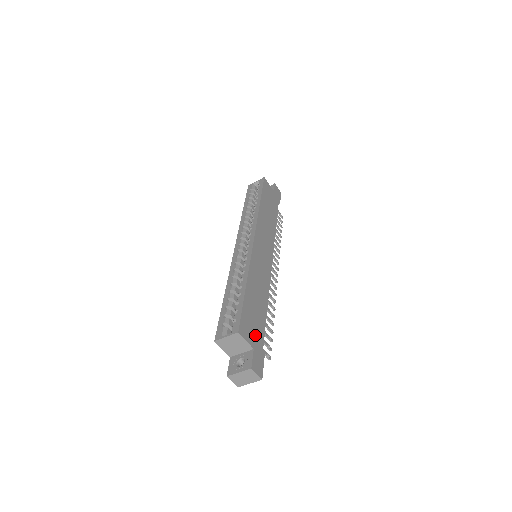
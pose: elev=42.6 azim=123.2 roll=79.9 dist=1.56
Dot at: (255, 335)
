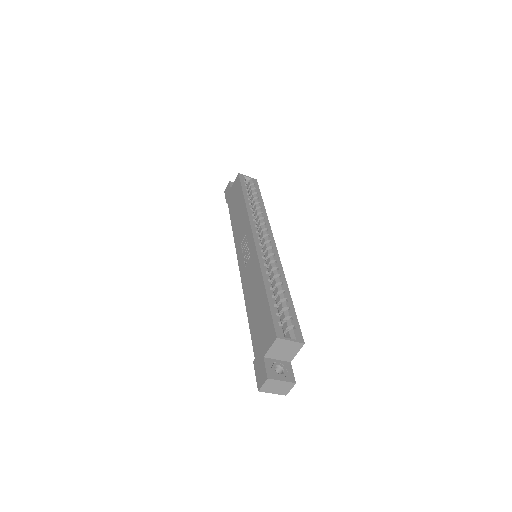
Dot at: occluded
